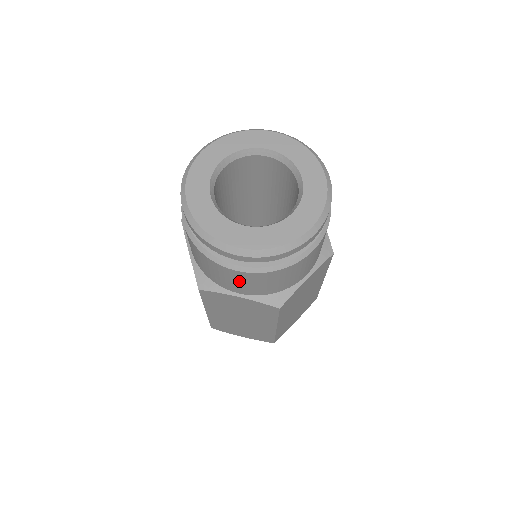
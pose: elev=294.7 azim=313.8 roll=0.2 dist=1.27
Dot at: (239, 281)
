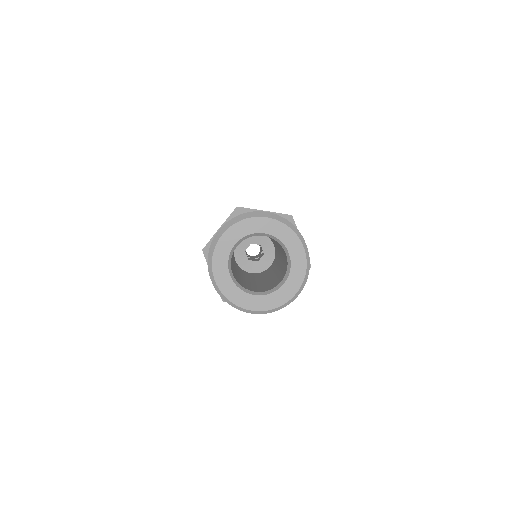
Dot at: occluded
